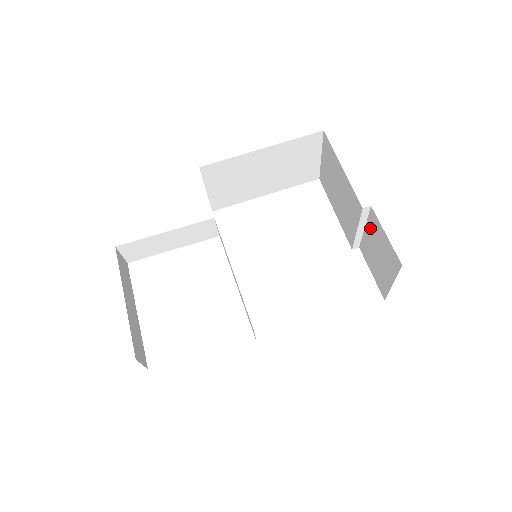
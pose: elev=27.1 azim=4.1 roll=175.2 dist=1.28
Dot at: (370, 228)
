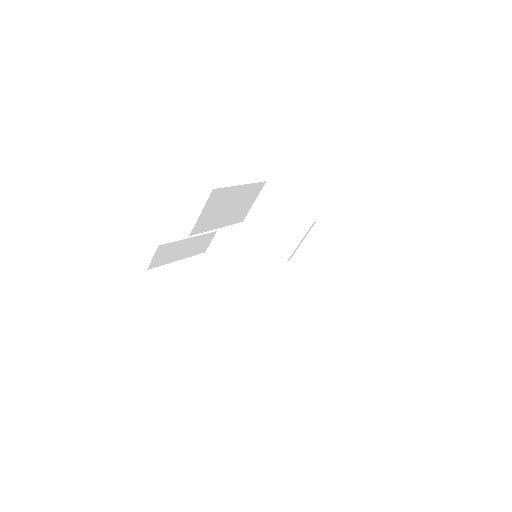
Dot at: (311, 238)
